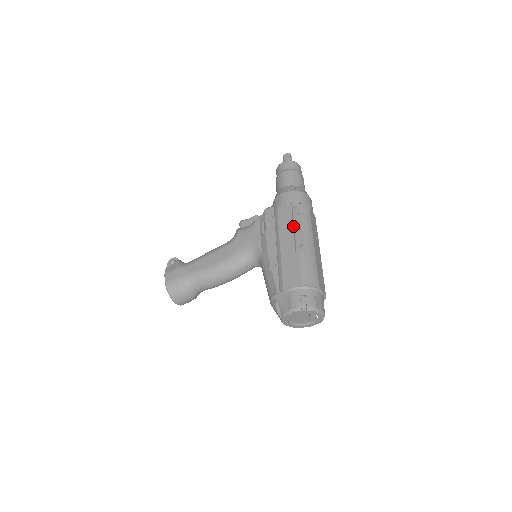
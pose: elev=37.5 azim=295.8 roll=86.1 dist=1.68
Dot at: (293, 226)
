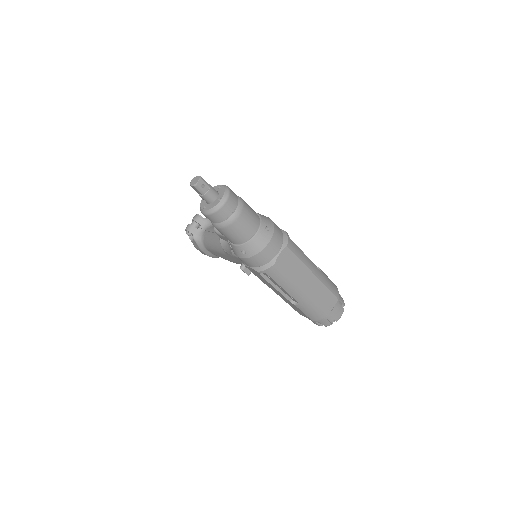
Dot at: (273, 285)
